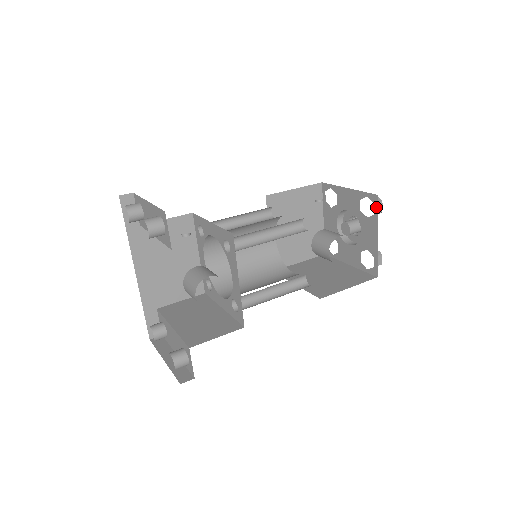
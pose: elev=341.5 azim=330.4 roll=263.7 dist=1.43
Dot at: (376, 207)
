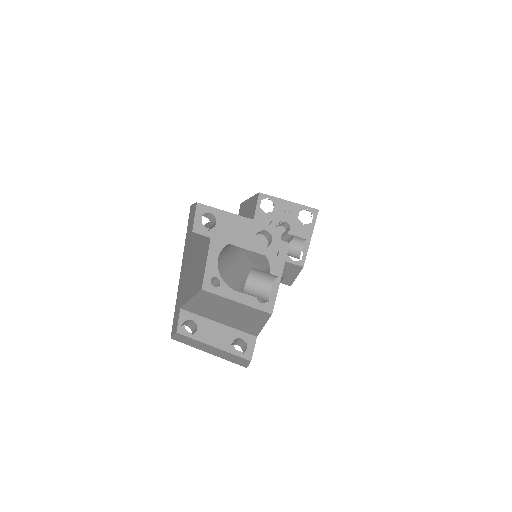
Dot at: (315, 218)
